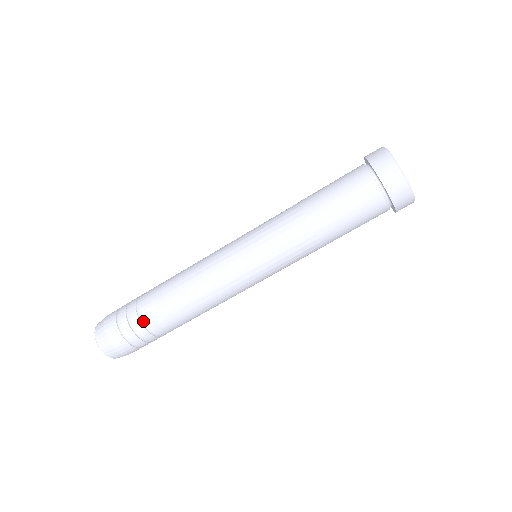
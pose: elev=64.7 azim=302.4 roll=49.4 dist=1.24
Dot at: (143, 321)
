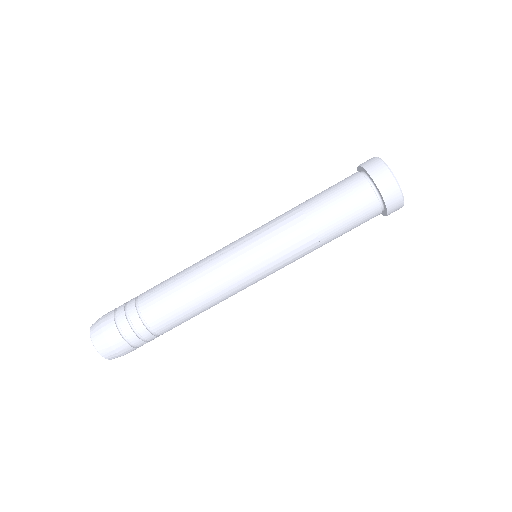
Dot at: (140, 313)
